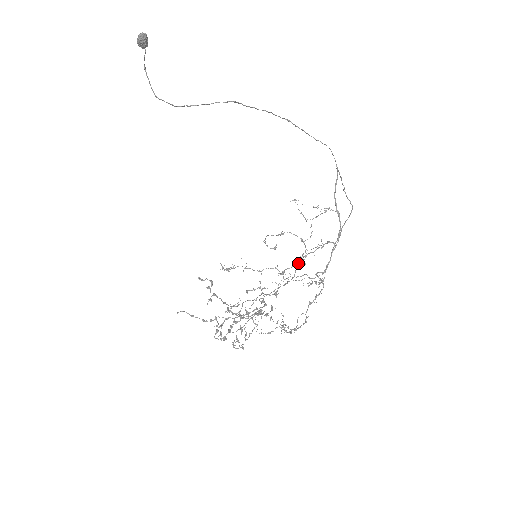
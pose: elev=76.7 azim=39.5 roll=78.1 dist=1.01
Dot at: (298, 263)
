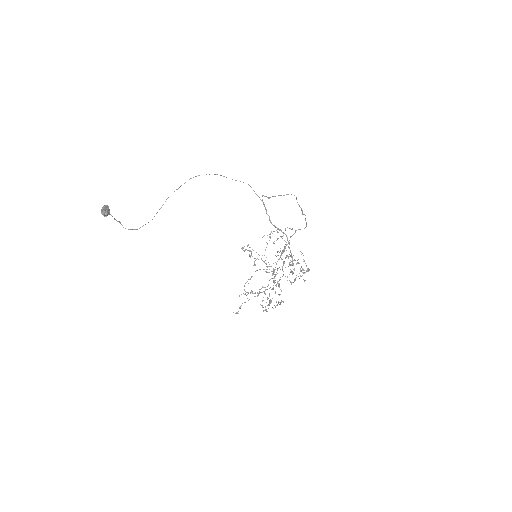
Dot at: (274, 272)
